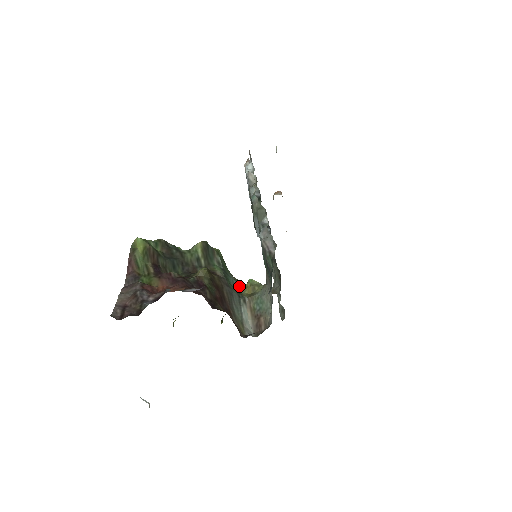
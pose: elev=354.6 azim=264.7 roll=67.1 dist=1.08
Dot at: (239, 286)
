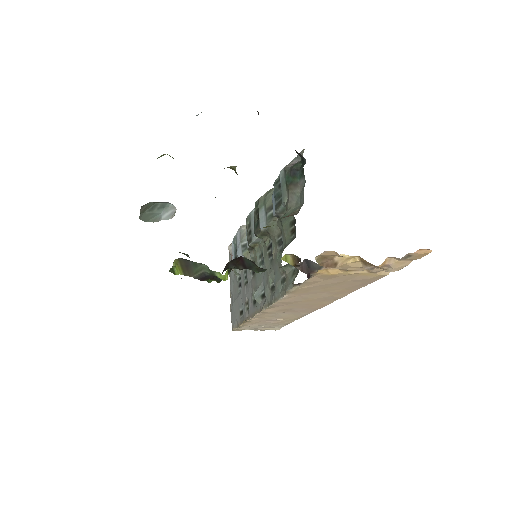
Dot at: occluded
